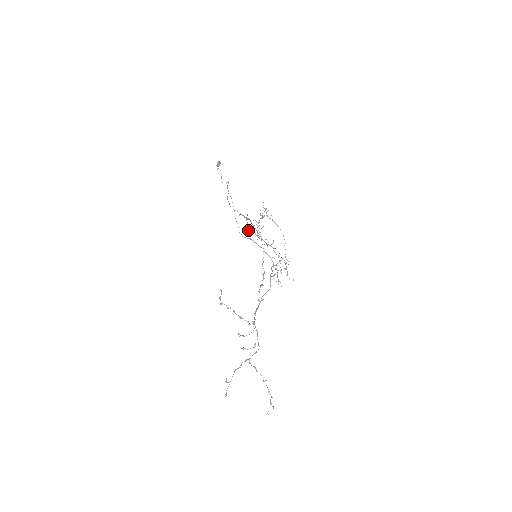
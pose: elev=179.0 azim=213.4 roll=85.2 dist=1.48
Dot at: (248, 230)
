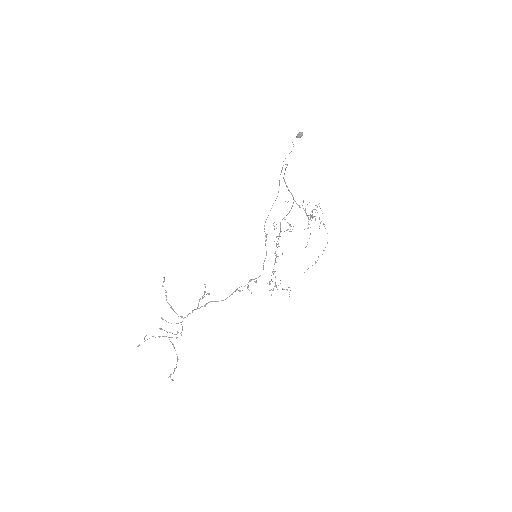
Dot at: (280, 222)
